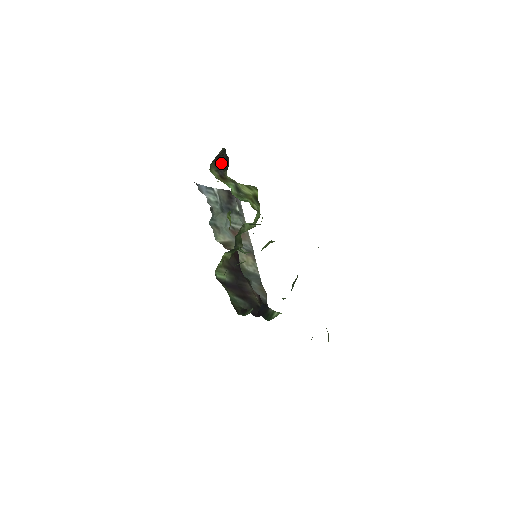
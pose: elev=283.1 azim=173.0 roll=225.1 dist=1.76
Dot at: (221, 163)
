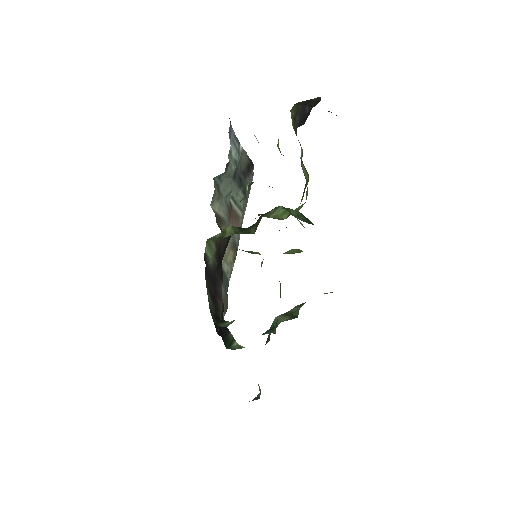
Dot at: (302, 114)
